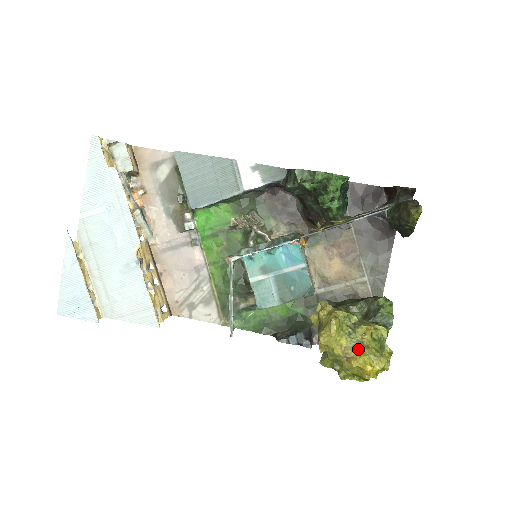
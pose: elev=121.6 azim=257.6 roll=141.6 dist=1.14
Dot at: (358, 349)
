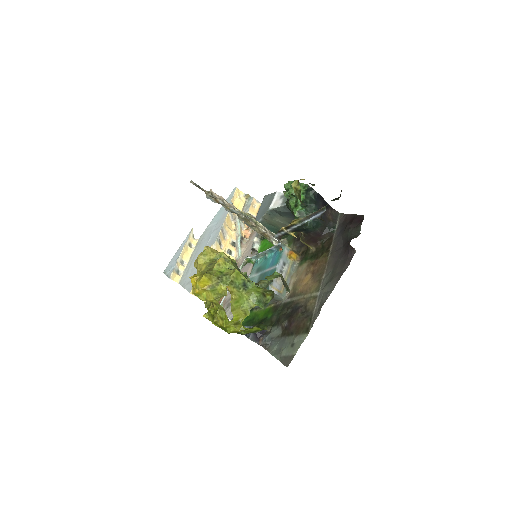
Dot at: occluded
